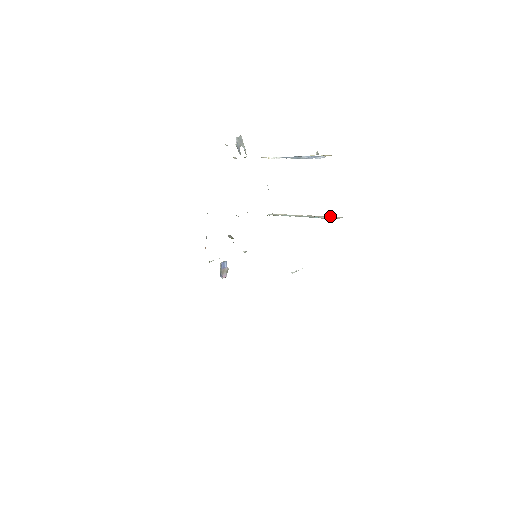
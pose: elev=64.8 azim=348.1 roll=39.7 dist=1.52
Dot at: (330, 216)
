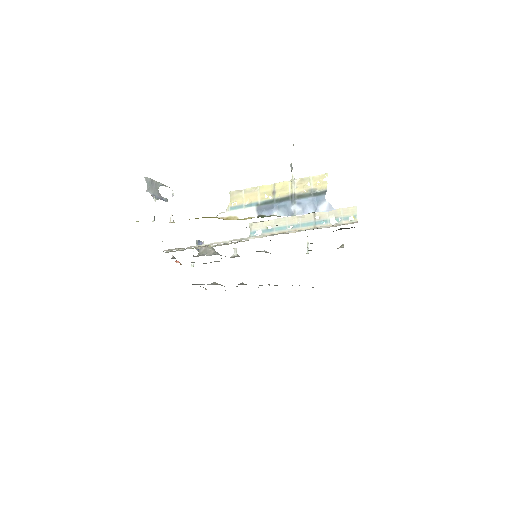
Dot at: (337, 209)
